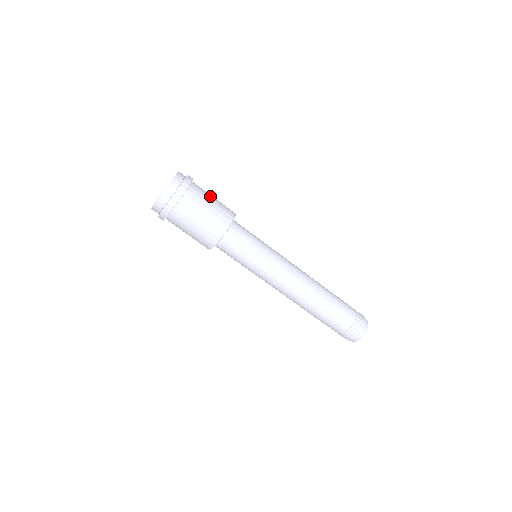
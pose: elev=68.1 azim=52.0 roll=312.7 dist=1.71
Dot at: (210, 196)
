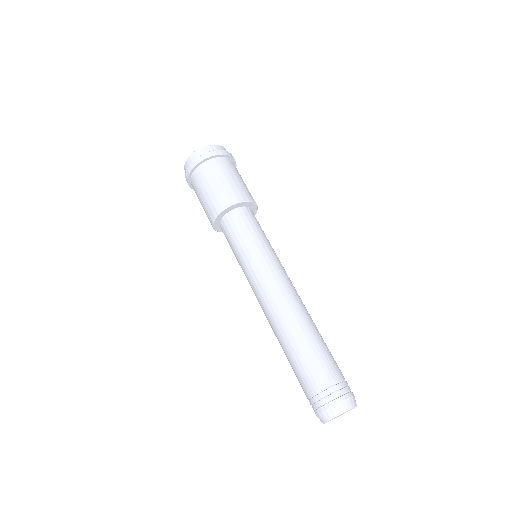
Dot at: (232, 174)
